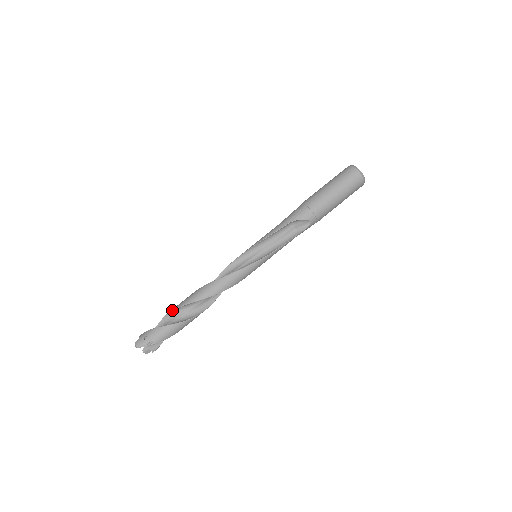
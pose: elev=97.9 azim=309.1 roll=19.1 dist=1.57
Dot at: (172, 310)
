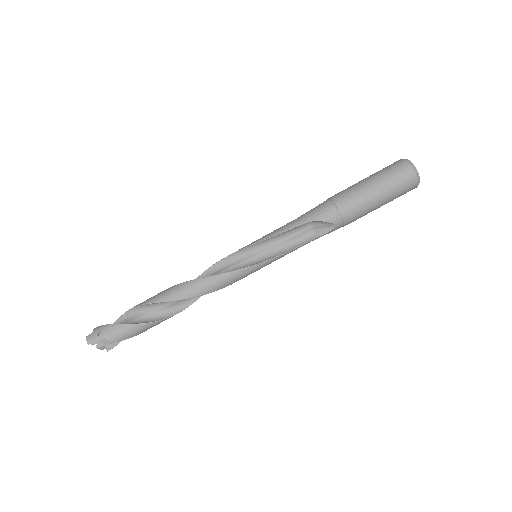
Dot at: (138, 305)
